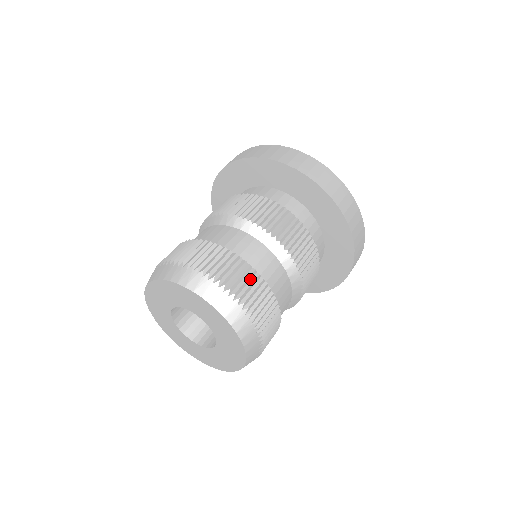
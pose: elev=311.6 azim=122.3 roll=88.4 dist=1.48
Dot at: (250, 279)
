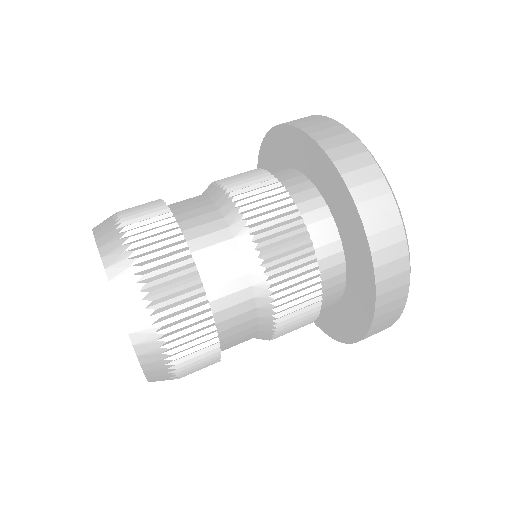
Dot at: (205, 347)
